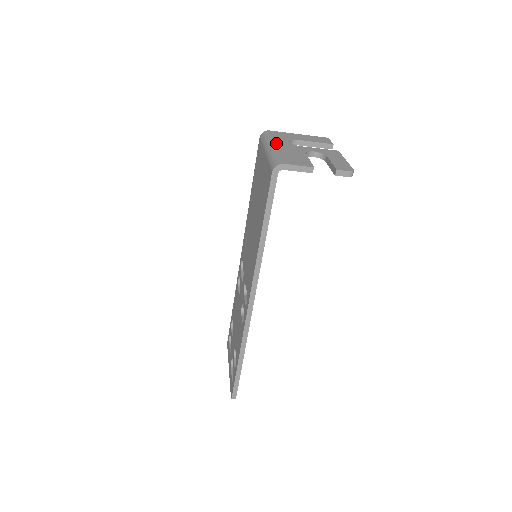
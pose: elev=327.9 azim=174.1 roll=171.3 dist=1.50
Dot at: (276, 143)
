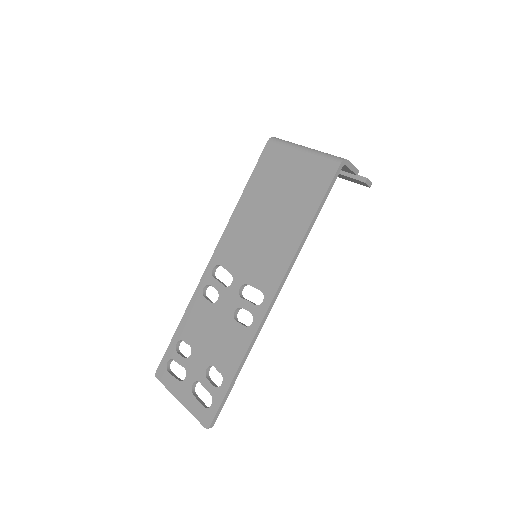
Dot at: occluded
